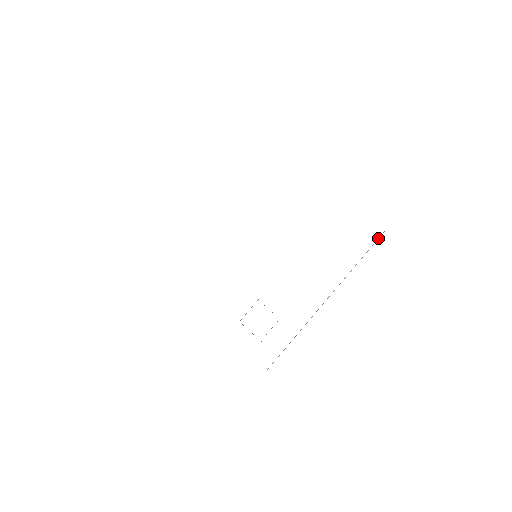
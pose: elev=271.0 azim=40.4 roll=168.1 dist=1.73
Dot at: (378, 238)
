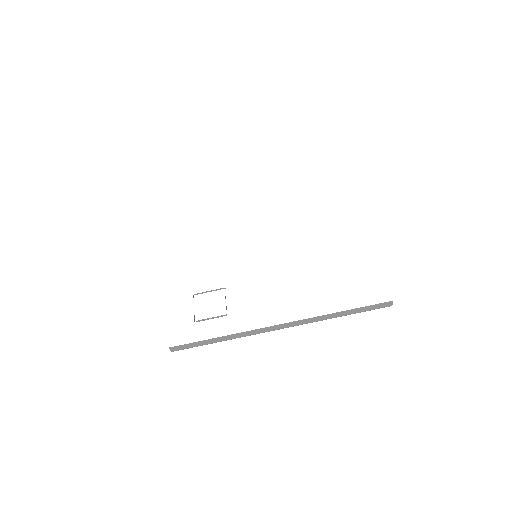
Dot at: (378, 306)
